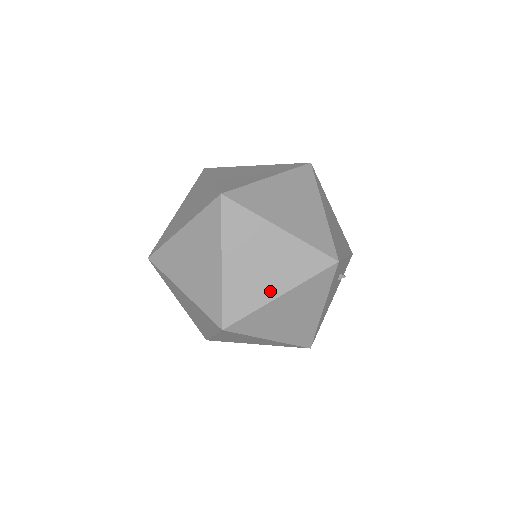
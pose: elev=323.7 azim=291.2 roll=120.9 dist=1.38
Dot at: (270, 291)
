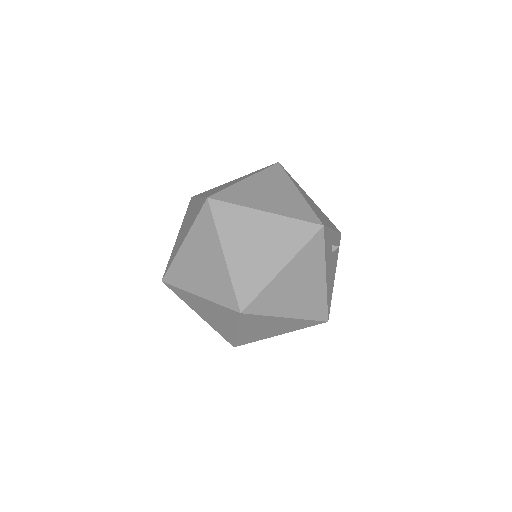
Dot at: (272, 267)
